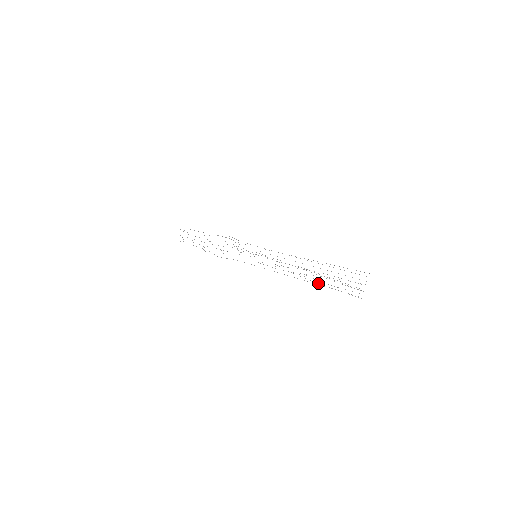
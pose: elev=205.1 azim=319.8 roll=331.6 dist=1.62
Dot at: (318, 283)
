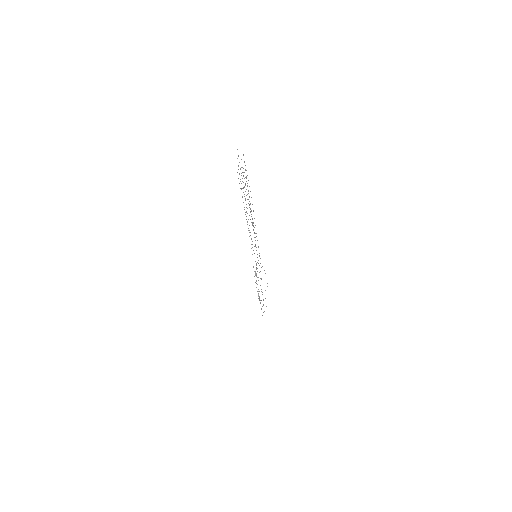
Dot at: (250, 211)
